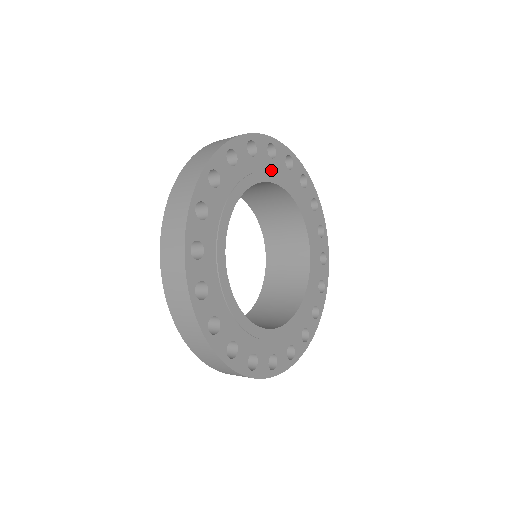
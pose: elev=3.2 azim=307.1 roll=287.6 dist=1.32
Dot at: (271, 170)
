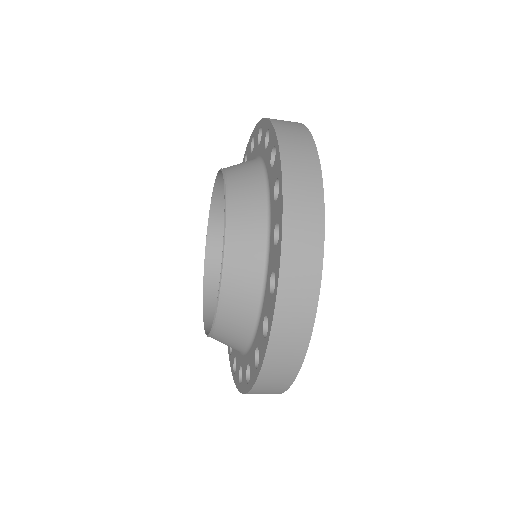
Dot at: occluded
